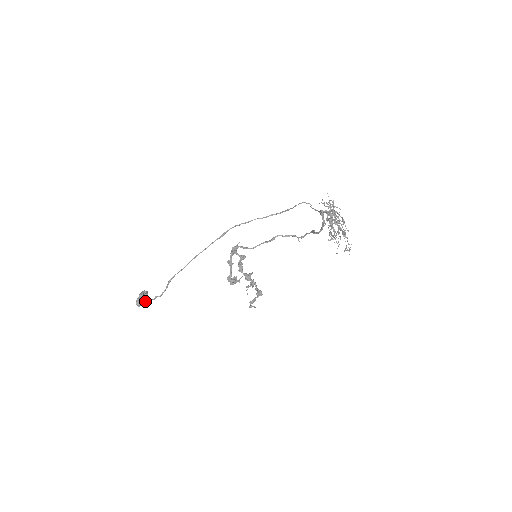
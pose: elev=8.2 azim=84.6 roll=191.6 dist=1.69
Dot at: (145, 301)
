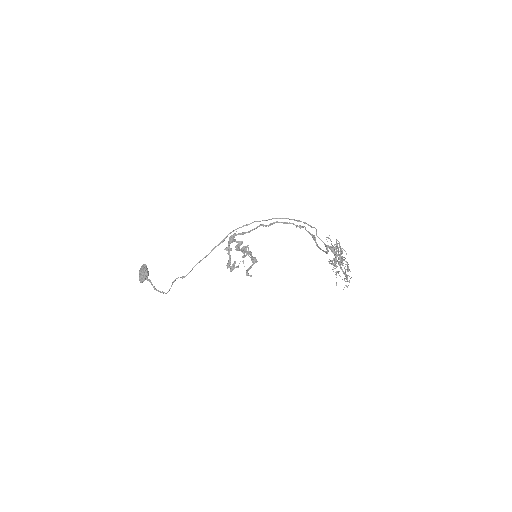
Dot at: (147, 277)
